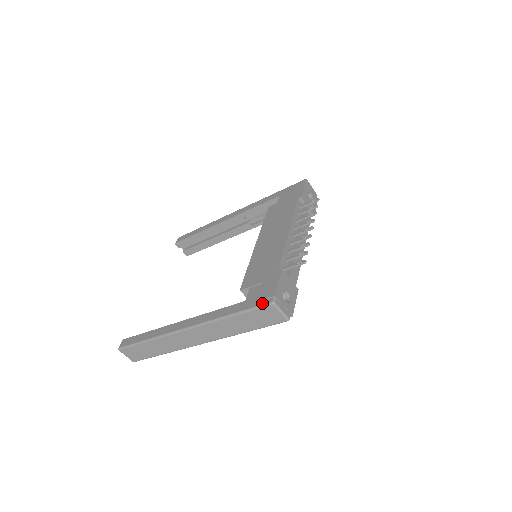
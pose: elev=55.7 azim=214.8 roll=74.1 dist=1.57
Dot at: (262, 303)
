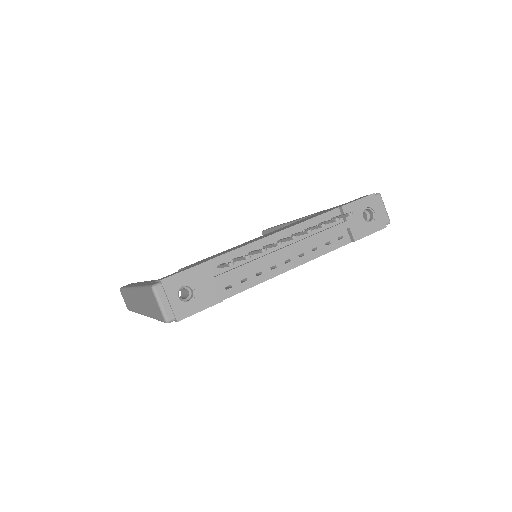
Dot at: occluded
